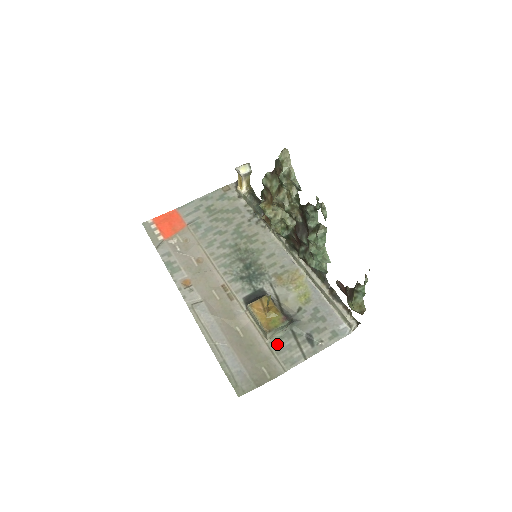
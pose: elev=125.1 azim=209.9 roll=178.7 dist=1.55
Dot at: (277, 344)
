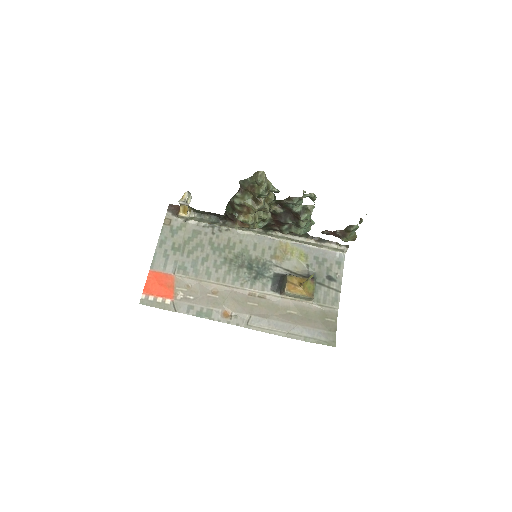
Dot at: (319, 298)
